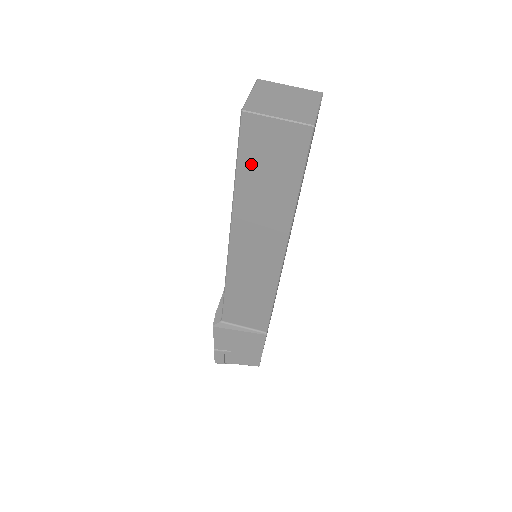
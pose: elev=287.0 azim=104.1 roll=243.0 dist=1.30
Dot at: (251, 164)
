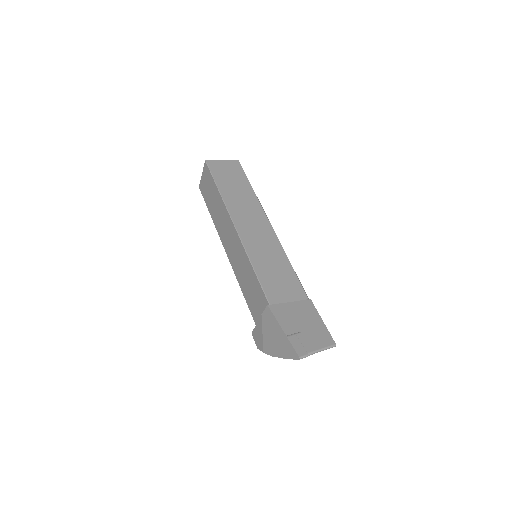
Dot at: (222, 180)
